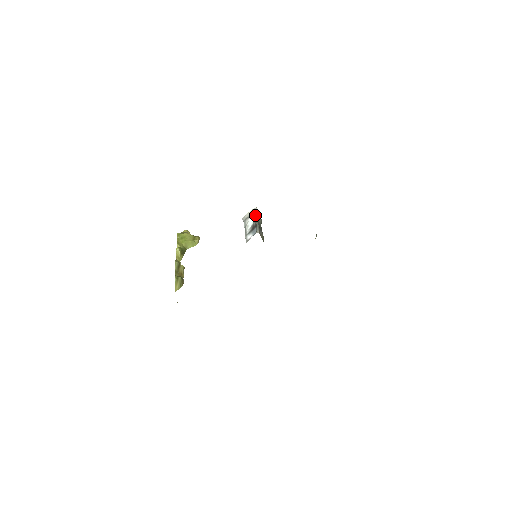
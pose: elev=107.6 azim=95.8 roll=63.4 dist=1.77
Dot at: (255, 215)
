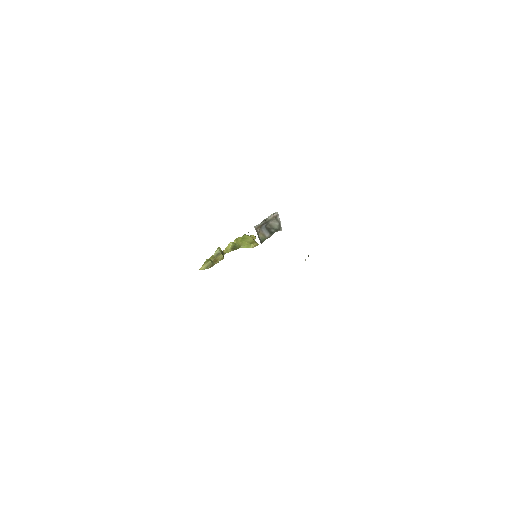
Dot at: (270, 216)
